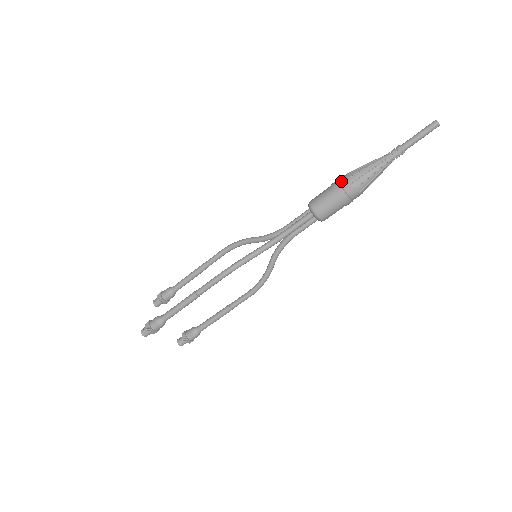
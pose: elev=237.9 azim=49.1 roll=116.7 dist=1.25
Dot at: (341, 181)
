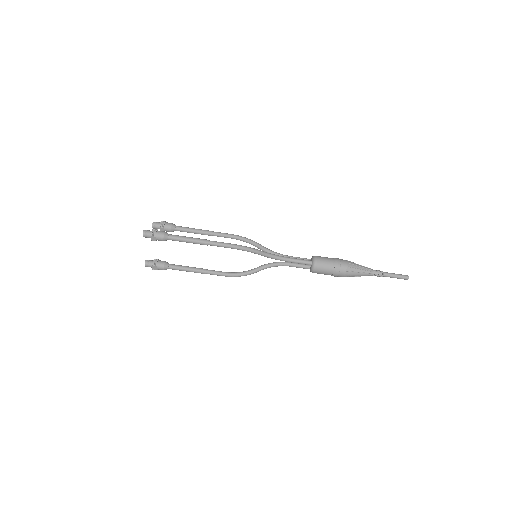
Dot at: (342, 260)
